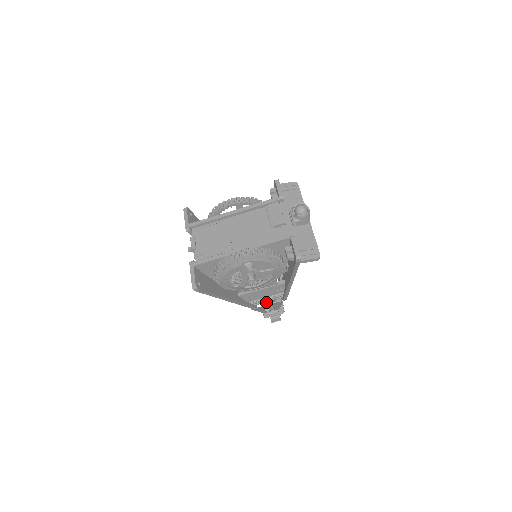
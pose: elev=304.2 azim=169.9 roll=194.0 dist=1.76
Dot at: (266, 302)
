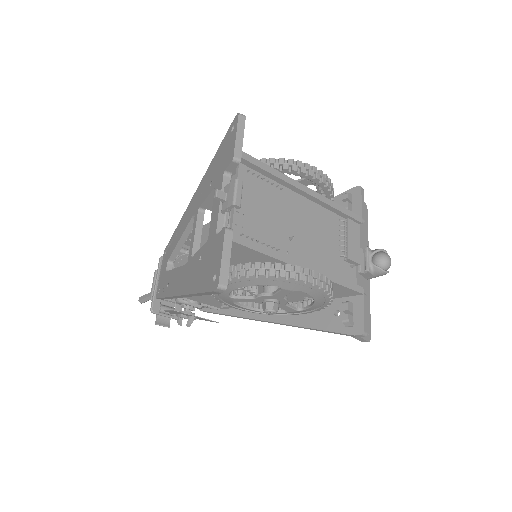
Dot at: (190, 306)
